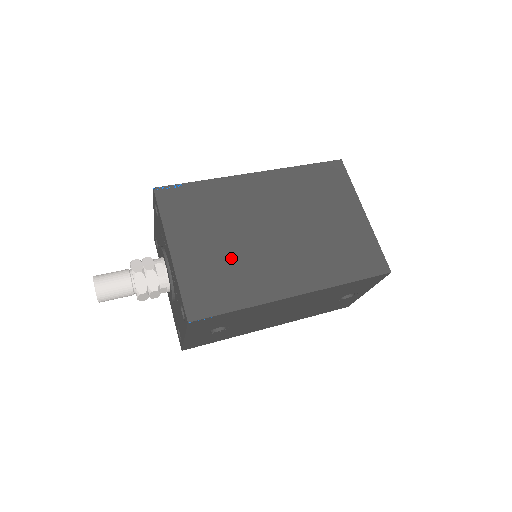
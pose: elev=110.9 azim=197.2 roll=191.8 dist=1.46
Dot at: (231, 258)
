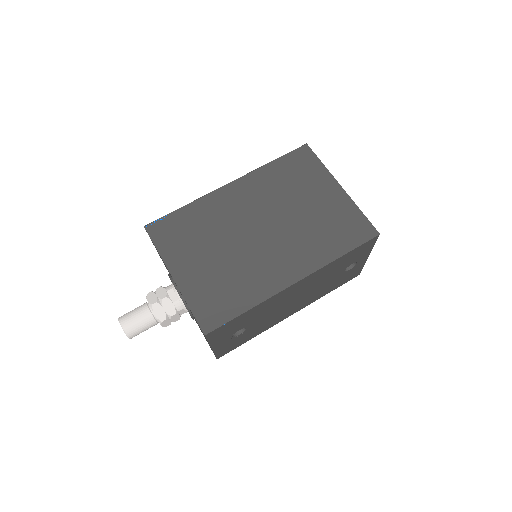
Dot at: (228, 267)
